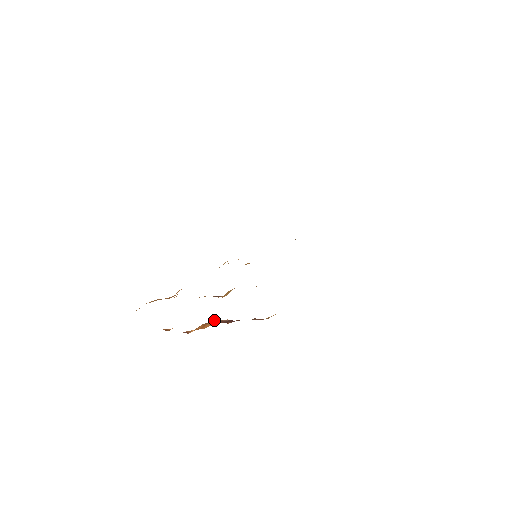
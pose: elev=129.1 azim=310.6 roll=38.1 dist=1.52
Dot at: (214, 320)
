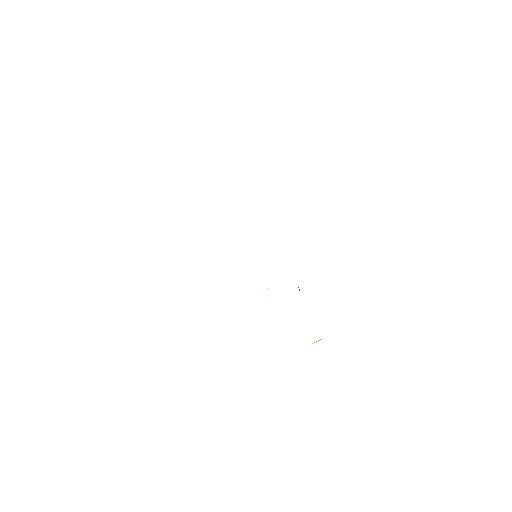
Dot at: occluded
